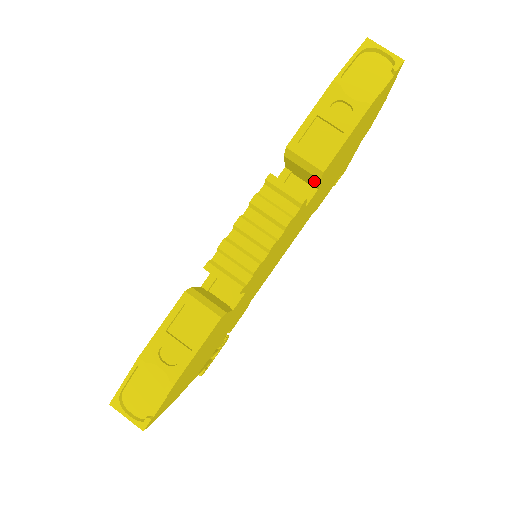
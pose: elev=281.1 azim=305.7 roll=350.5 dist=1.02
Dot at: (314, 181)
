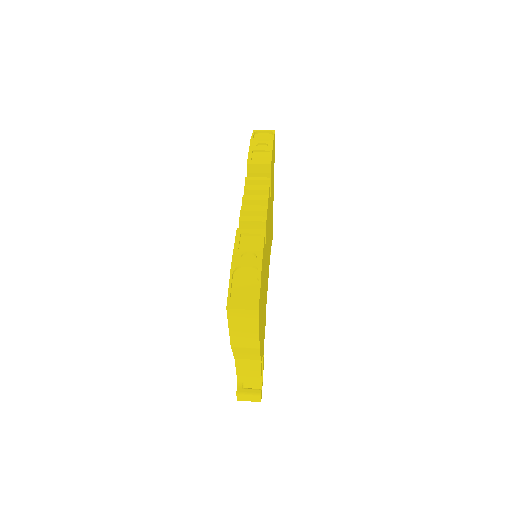
Dot at: occluded
